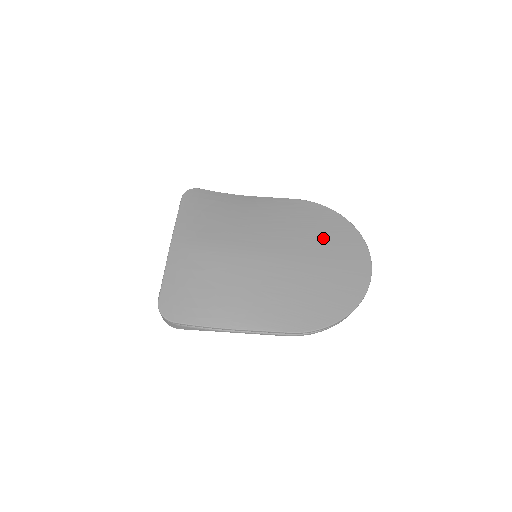
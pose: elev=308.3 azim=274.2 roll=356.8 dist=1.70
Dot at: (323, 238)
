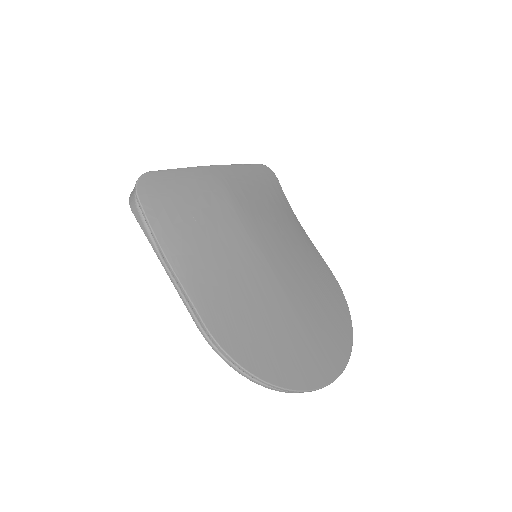
Dot at: (320, 315)
